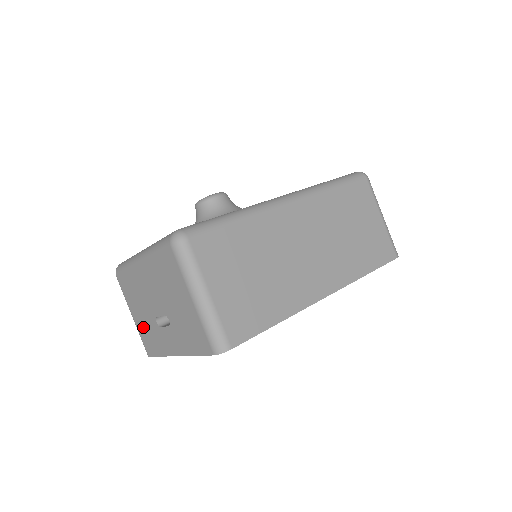
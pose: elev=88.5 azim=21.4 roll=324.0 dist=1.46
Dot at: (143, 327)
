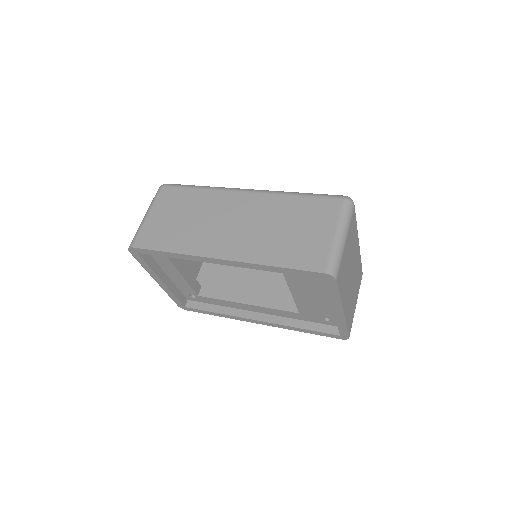
Dot at: occluded
